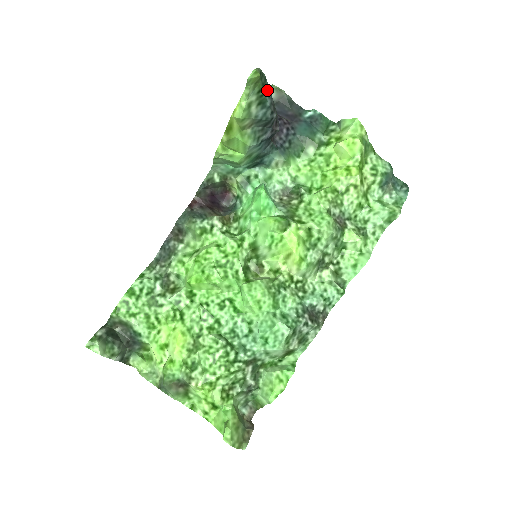
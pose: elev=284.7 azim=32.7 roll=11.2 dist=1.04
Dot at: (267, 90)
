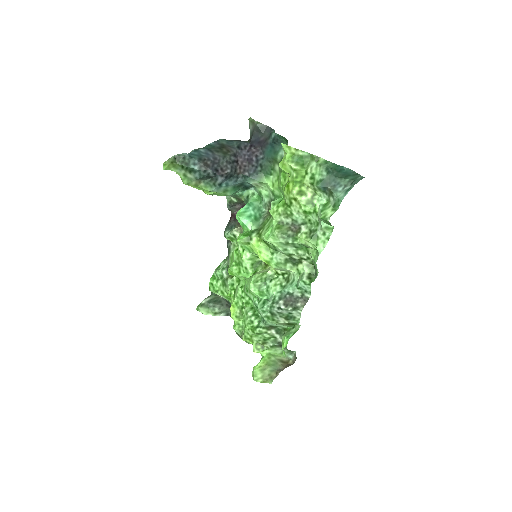
Dot at: (191, 162)
